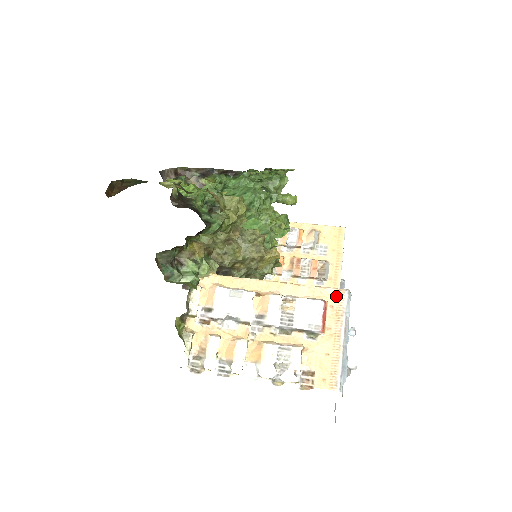
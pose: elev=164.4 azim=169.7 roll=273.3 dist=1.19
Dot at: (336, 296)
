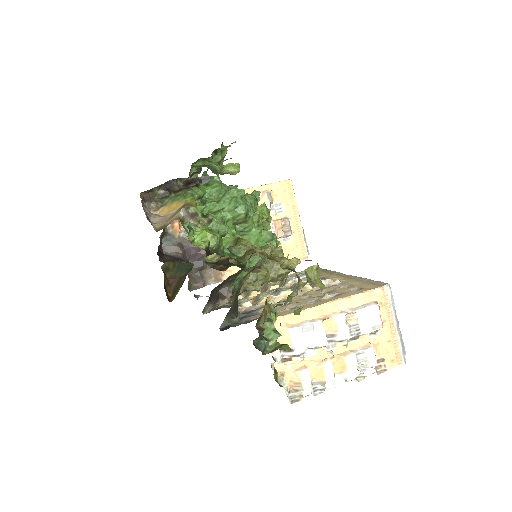
Dot at: (382, 294)
